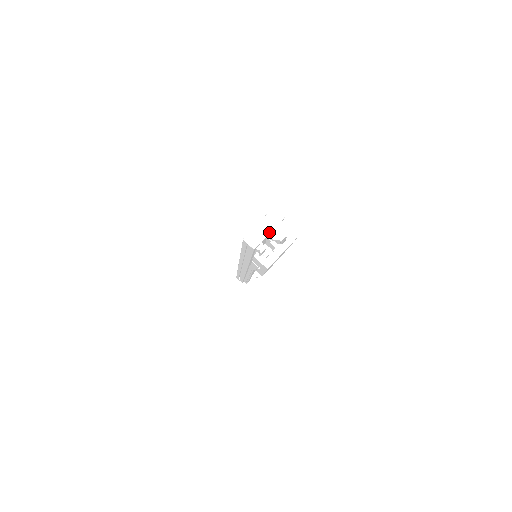
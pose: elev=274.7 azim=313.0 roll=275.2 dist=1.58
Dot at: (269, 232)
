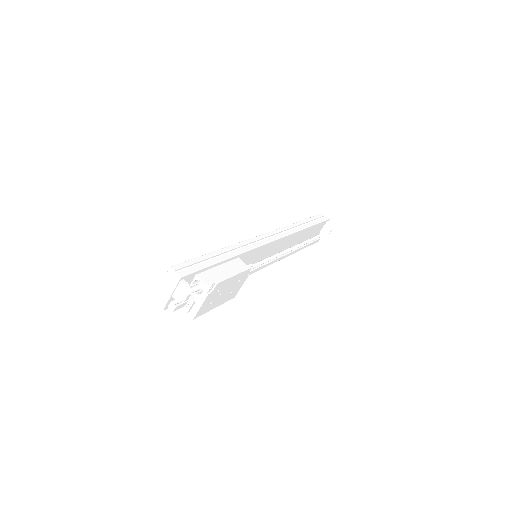
Dot at: (170, 294)
